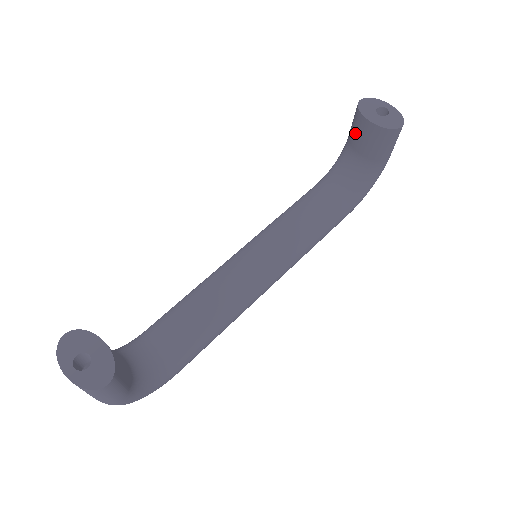
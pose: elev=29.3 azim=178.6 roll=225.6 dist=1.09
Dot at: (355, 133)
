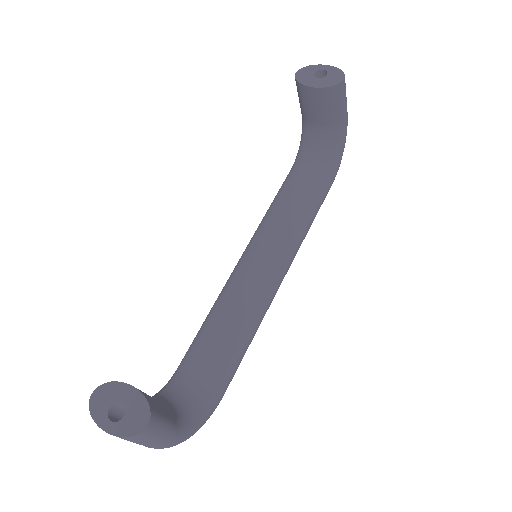
Dot at: (305, 105)
